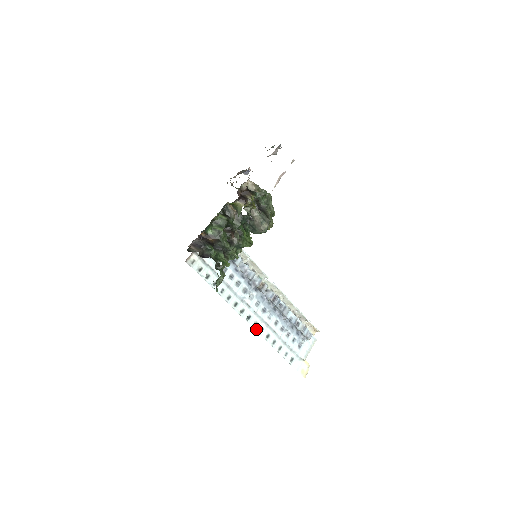
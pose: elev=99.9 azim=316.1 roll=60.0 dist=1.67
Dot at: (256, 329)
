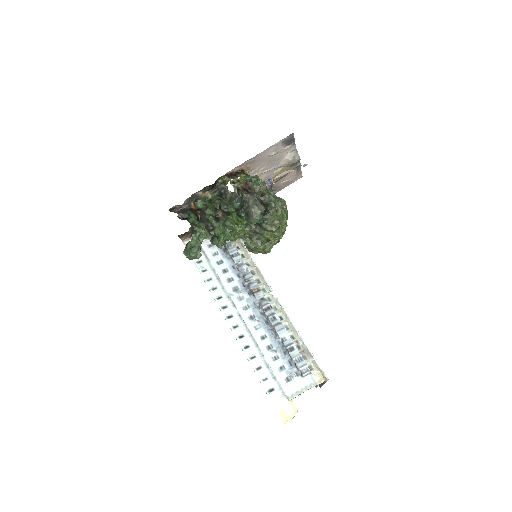
Dot at: (234, 332)
